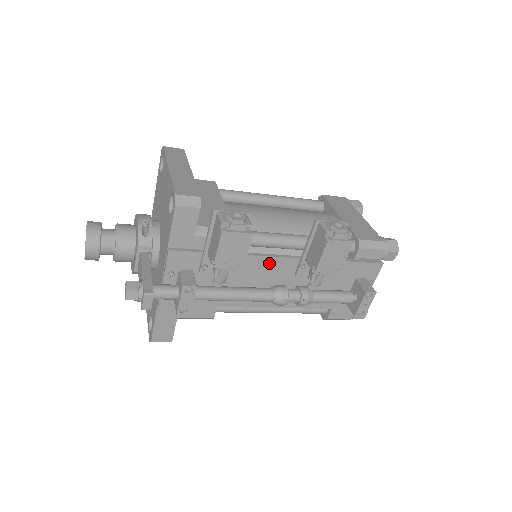
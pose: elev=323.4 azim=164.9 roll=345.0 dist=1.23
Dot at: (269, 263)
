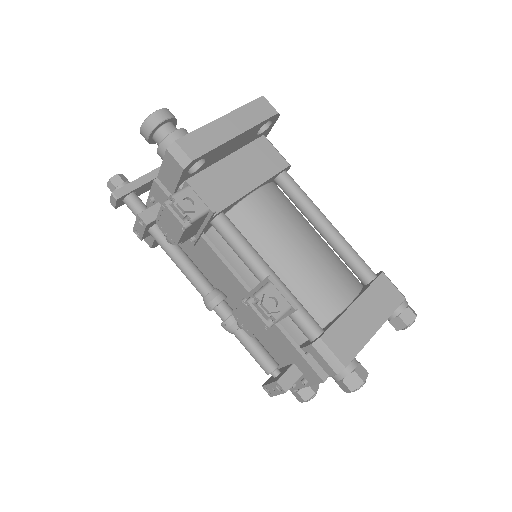
Dot at: (223, 268)
